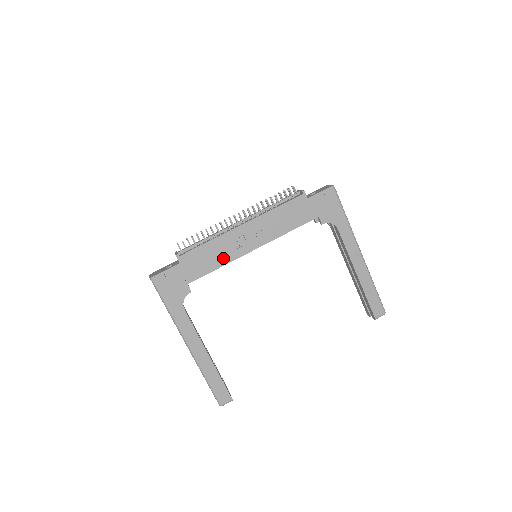
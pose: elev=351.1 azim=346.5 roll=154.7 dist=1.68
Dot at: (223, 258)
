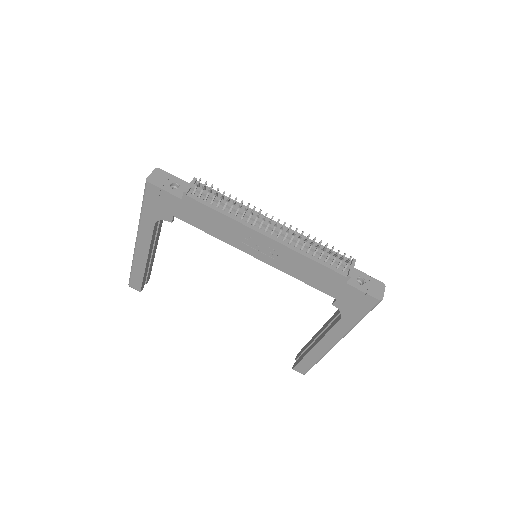
Dot at: (223, 234)
